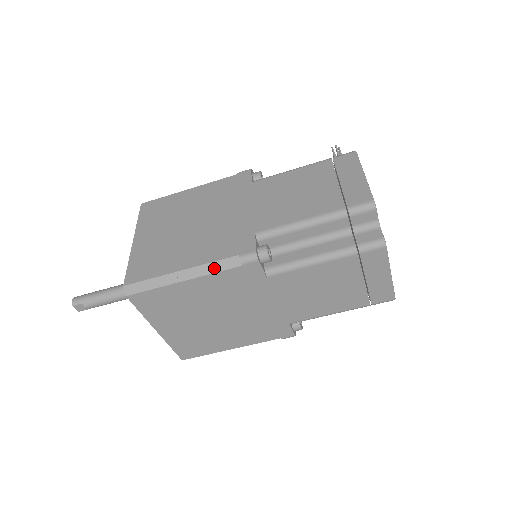
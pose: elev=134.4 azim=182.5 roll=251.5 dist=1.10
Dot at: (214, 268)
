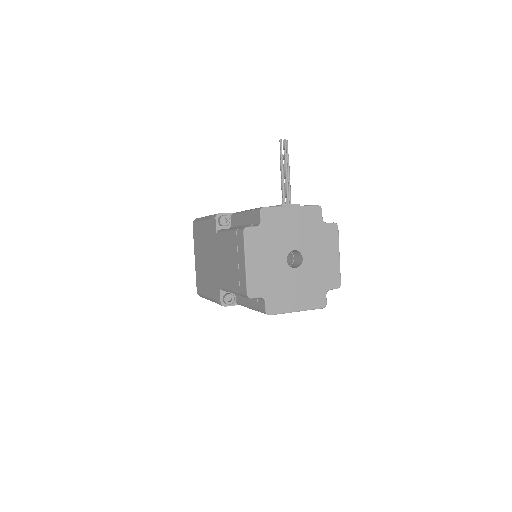
Dot at: (215, 302)
